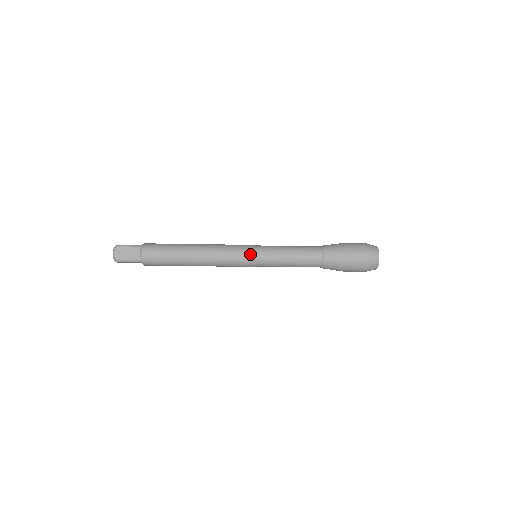
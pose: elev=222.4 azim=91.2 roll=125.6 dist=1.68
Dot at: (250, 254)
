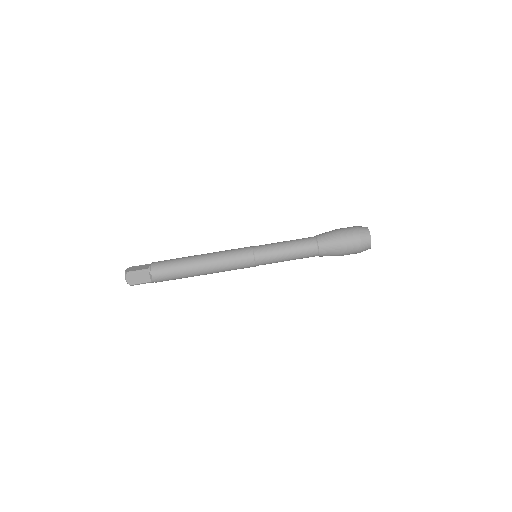
Dot at: (249, 247)
